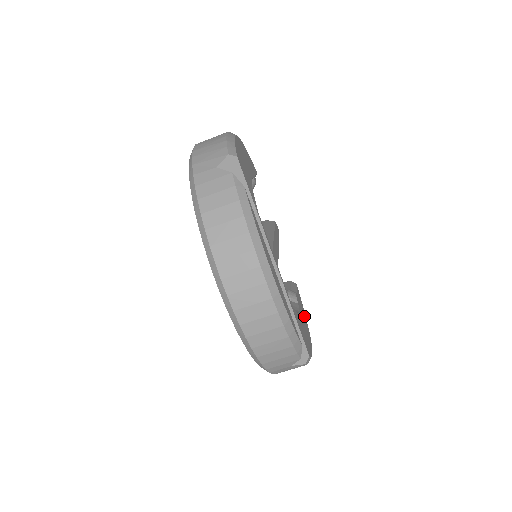
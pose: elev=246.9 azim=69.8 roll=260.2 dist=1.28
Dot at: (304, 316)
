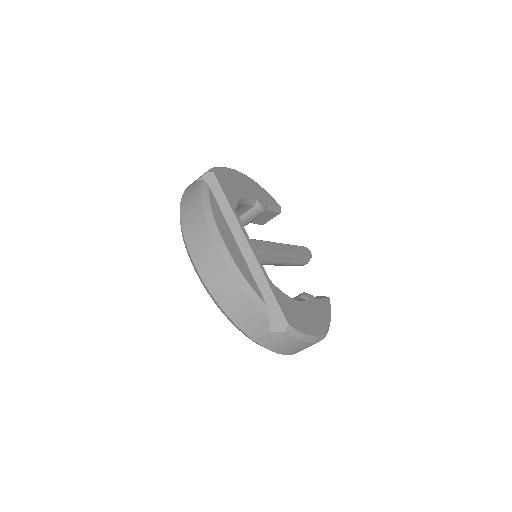
Dot at: (323, 317)
